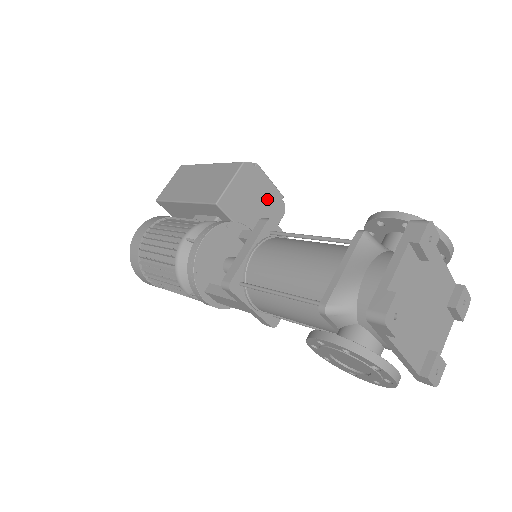
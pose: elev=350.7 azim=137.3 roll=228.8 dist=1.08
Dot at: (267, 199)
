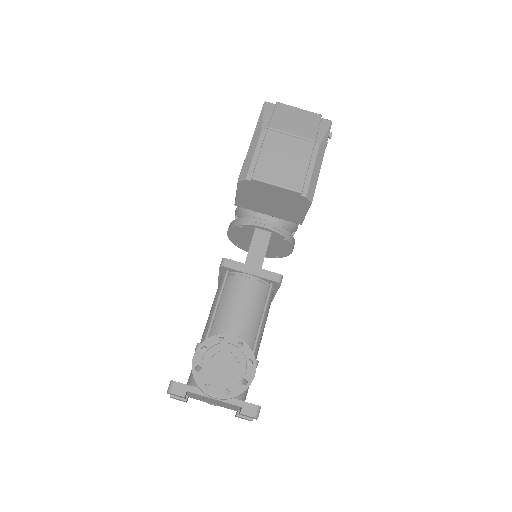
Dot at: (282, 197)
